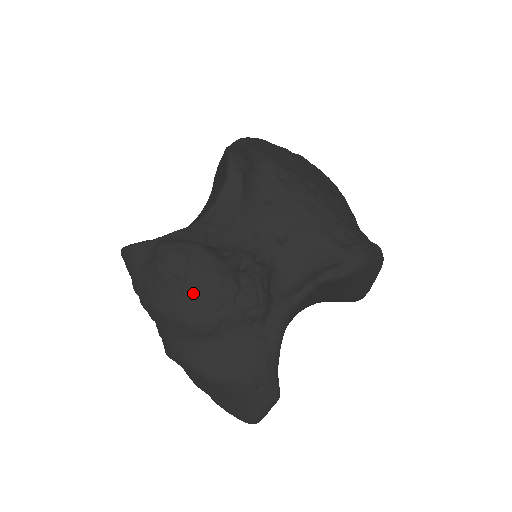
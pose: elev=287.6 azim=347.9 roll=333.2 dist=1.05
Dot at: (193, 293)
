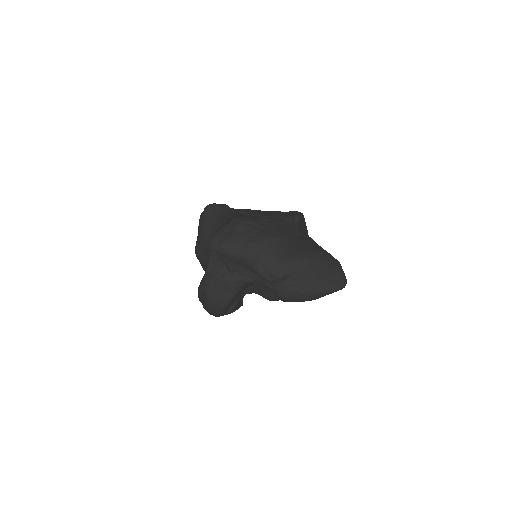
Dot at: (265, 225)
